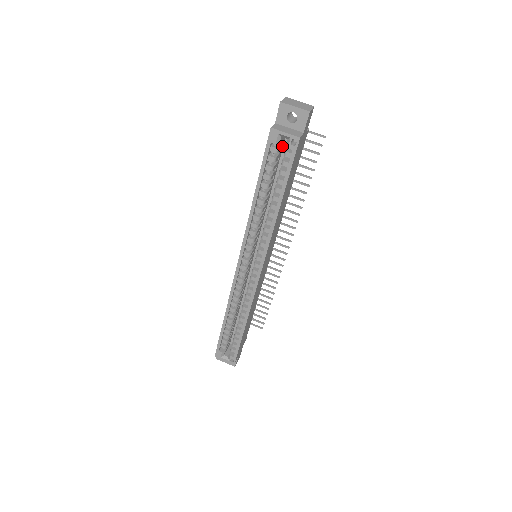
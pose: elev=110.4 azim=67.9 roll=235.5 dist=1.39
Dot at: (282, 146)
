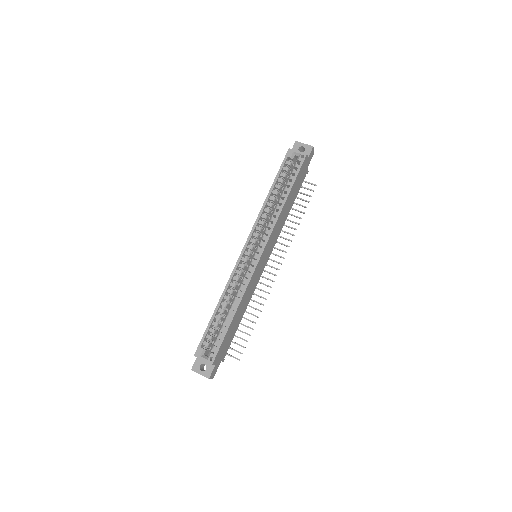
Dot at: (292, 170)
